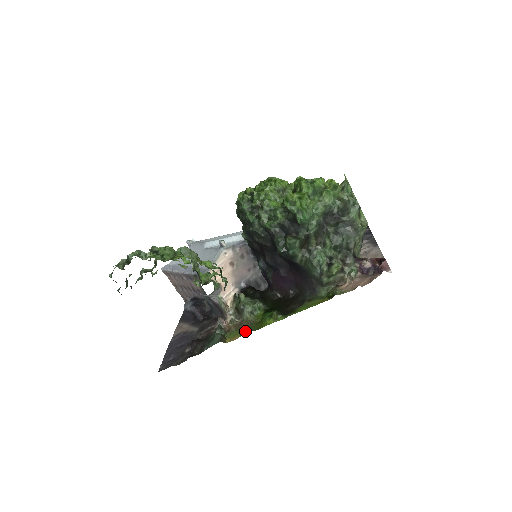
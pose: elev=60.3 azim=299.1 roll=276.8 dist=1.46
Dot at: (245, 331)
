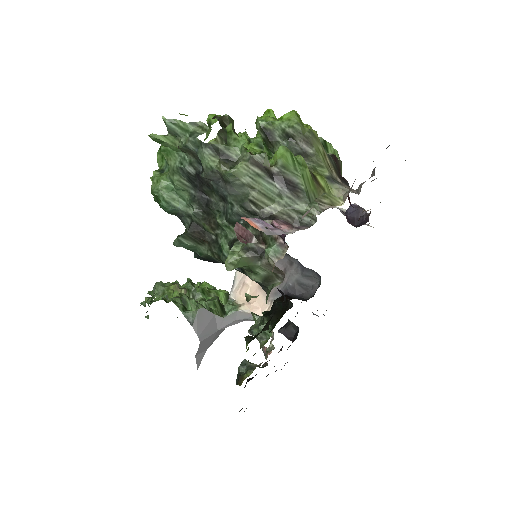
Dot at: occluded
